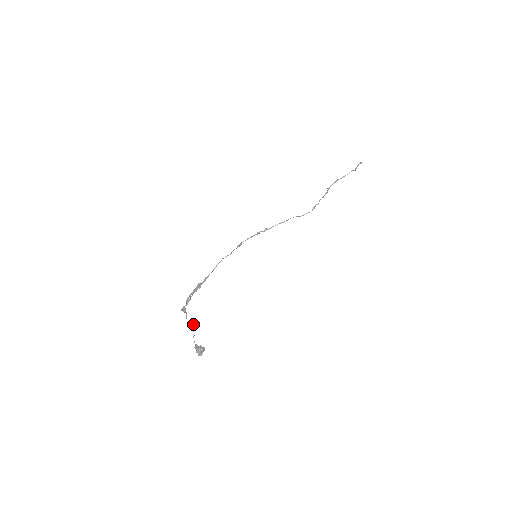
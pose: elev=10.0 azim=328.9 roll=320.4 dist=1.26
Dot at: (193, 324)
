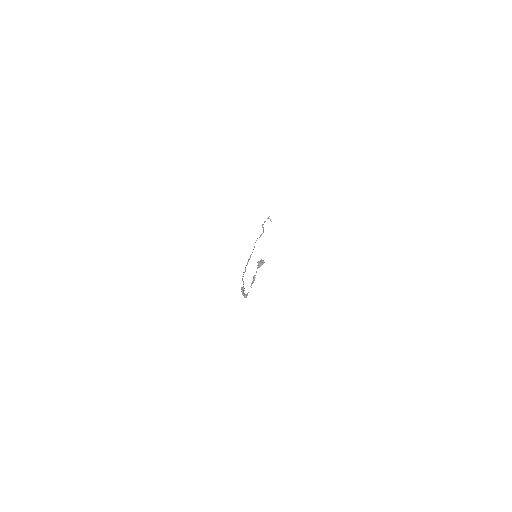
Dot at: (252, 281)
